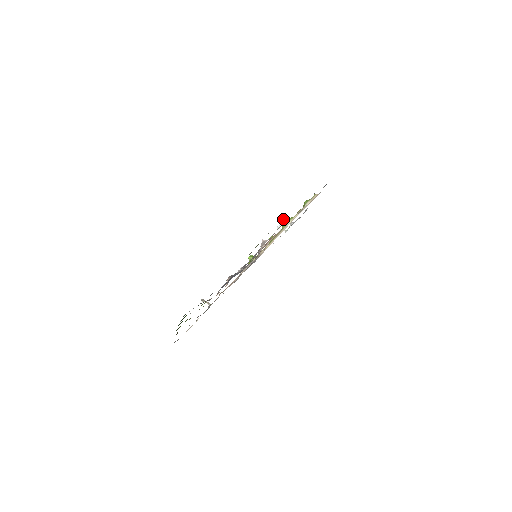
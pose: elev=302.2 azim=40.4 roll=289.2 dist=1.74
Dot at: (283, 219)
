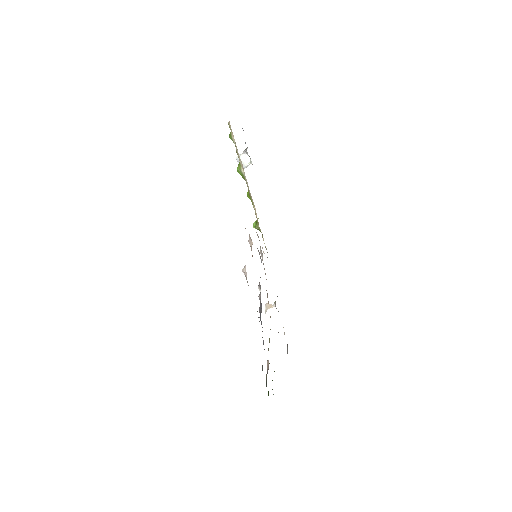
Dot at: (236, 158)
